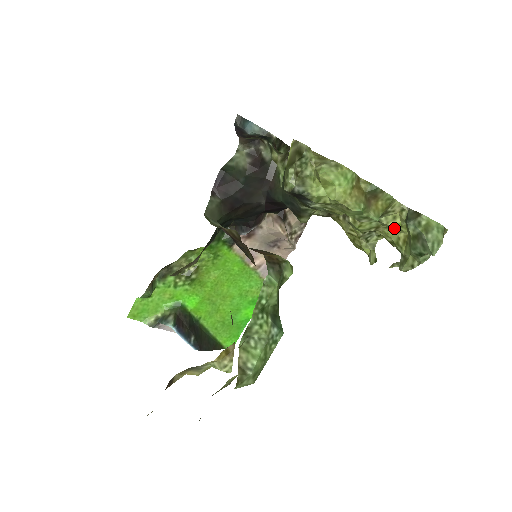
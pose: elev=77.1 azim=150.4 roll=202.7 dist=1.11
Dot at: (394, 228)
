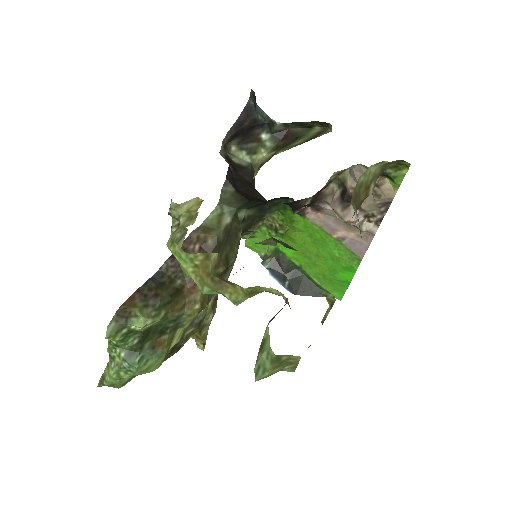
Dot at: occluded
